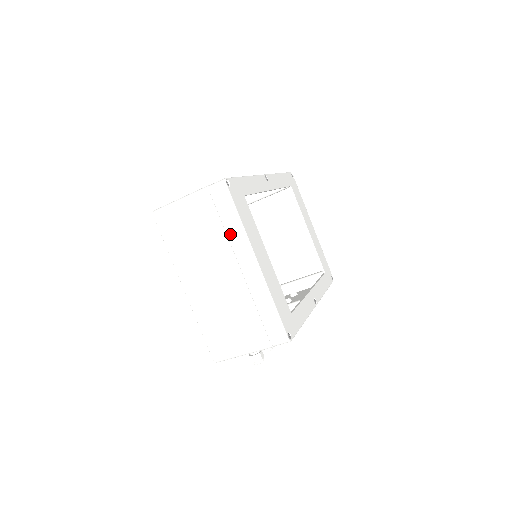
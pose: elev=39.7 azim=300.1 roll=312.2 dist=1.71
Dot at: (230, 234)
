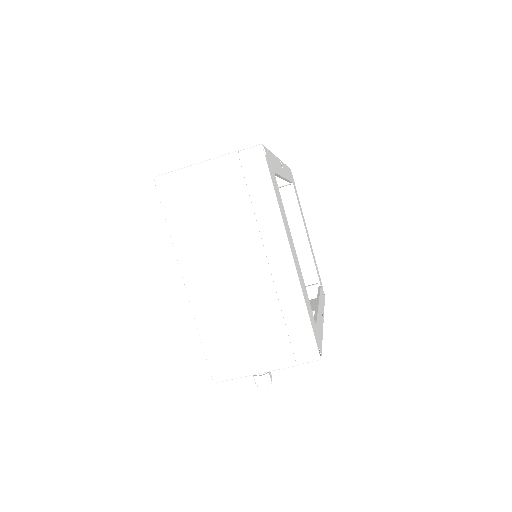
Dot at: (260, 216)
